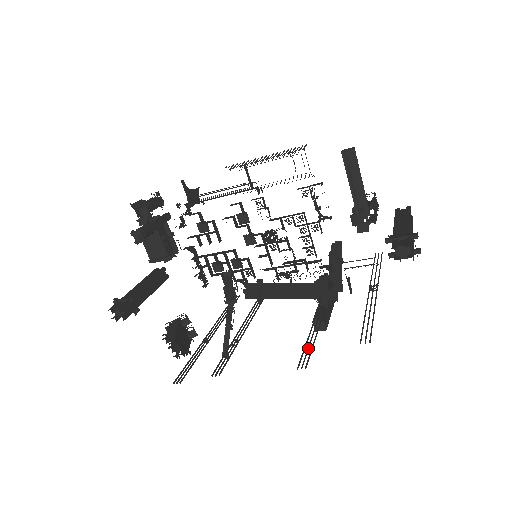
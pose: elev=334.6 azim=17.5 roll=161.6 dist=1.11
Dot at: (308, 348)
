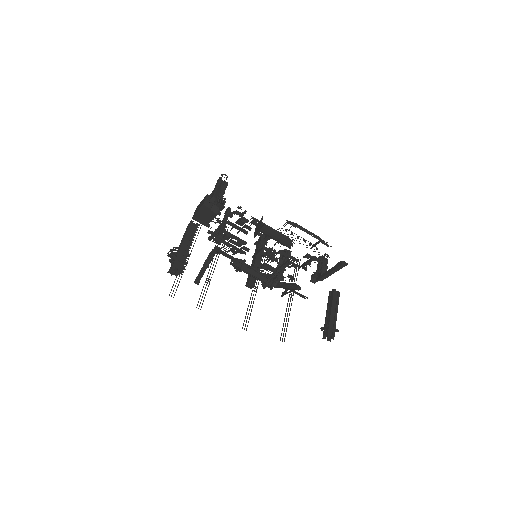
Dot at: occluded
